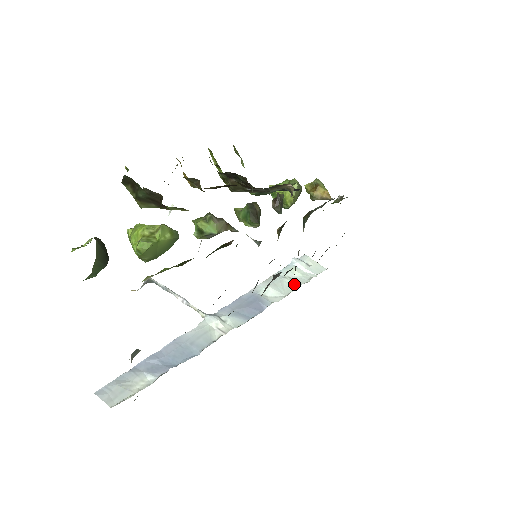
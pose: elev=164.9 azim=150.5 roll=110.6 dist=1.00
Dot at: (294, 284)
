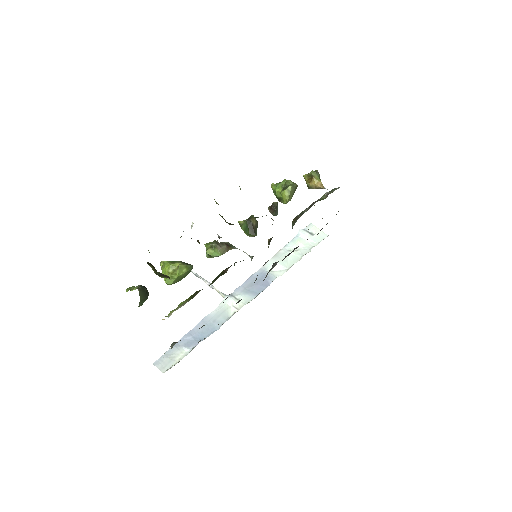
Dot at: (297, 256)
